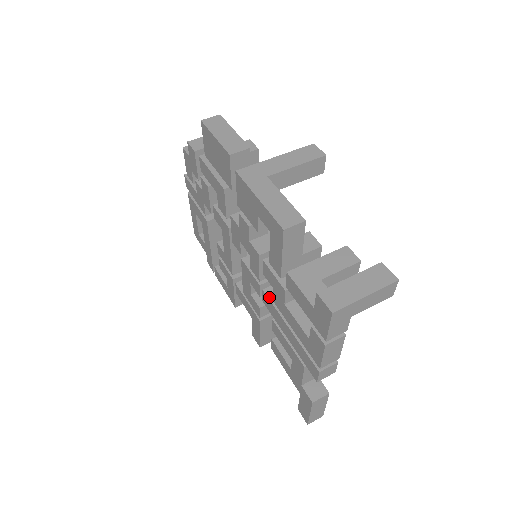
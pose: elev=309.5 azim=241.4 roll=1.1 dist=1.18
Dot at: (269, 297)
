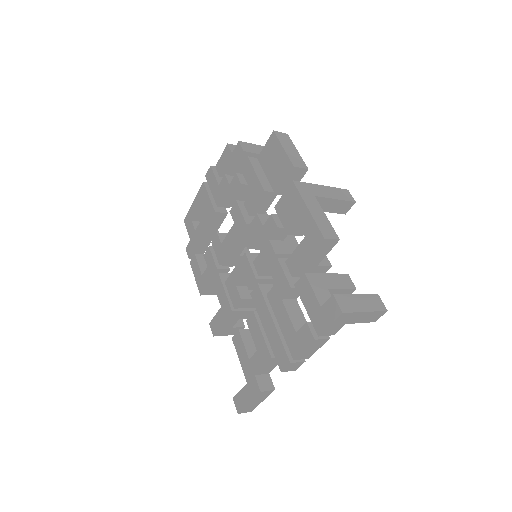
Dot at: (262, 291)
